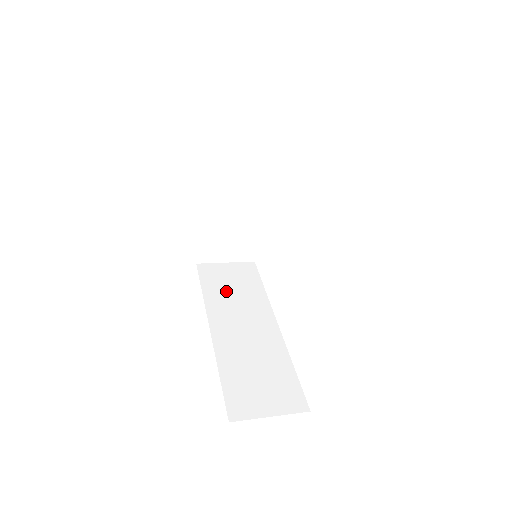
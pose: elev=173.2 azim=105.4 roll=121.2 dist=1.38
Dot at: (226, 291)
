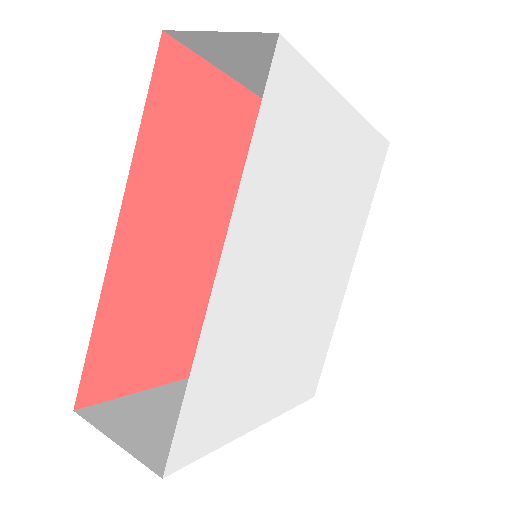
Dot at: occluded
